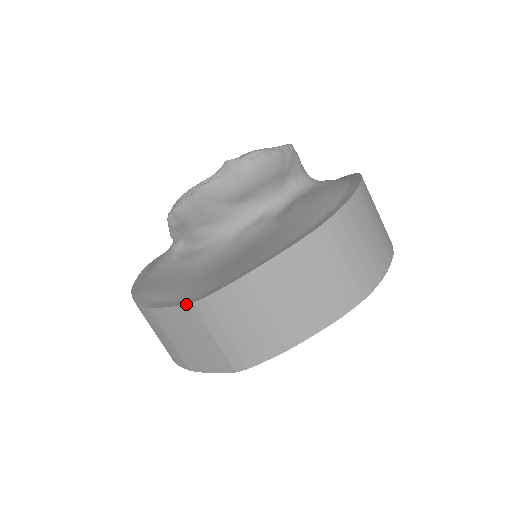
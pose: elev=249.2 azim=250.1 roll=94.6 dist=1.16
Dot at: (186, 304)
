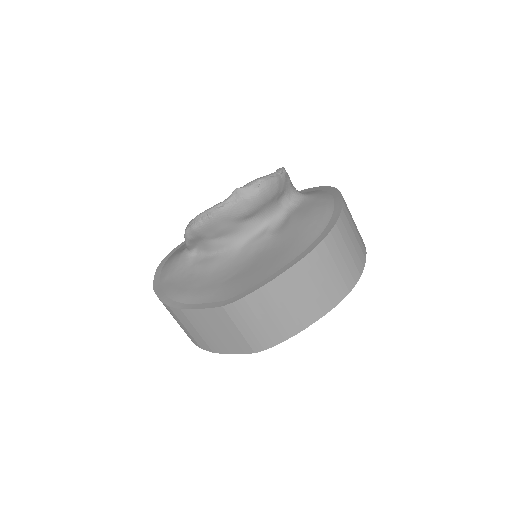
Dot at: (216, 307)
